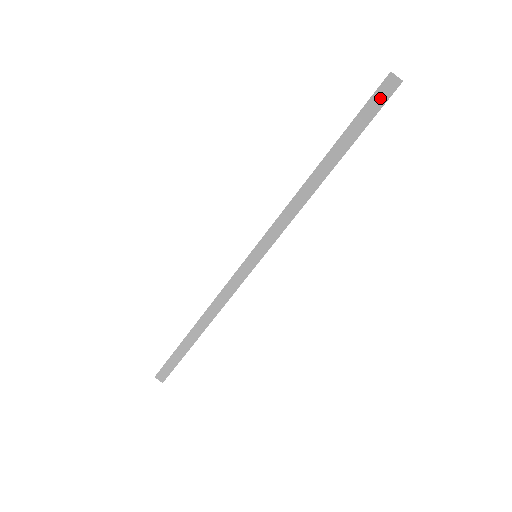
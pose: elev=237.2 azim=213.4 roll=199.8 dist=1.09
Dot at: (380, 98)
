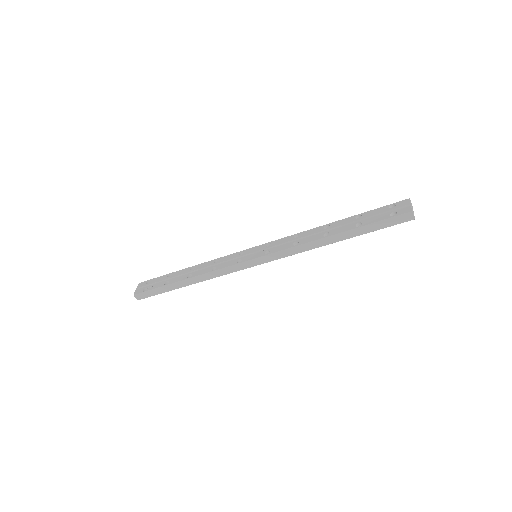
Dot at: (396, 221)
